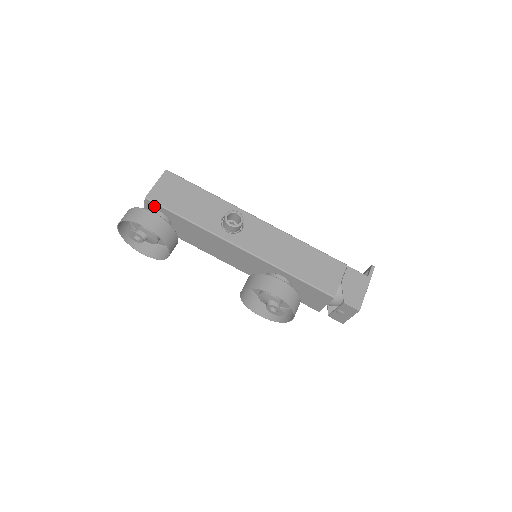
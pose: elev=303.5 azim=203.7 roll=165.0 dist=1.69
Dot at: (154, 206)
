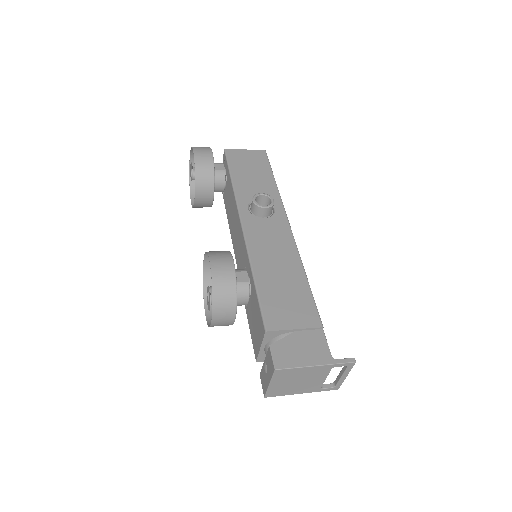
Dot at: (225, 161)
